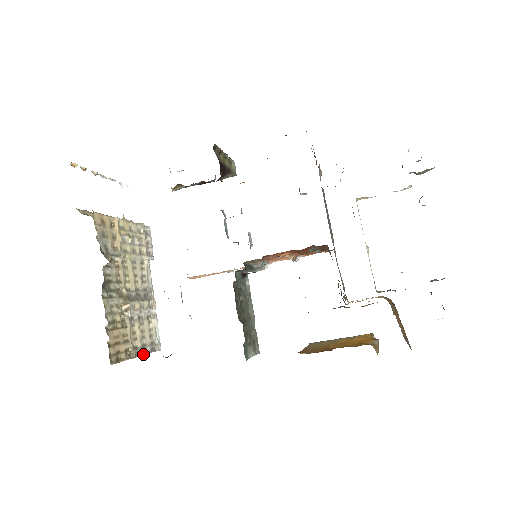
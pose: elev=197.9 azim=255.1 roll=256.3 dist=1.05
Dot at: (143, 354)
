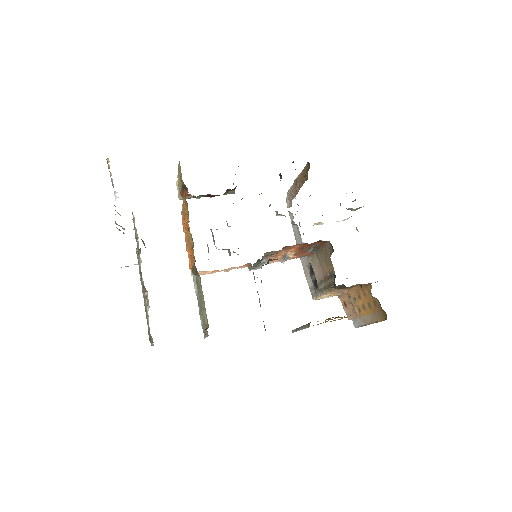
Dot at: occluded
